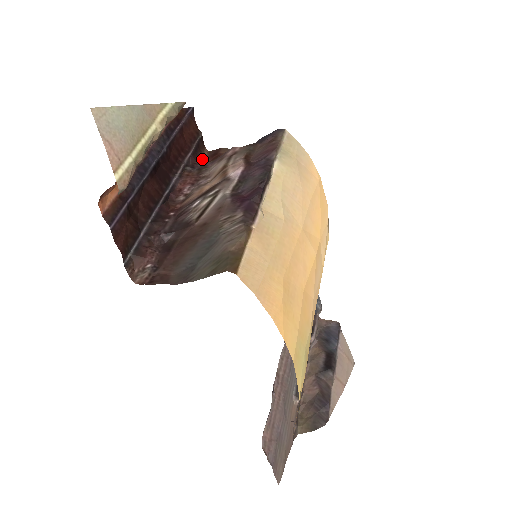
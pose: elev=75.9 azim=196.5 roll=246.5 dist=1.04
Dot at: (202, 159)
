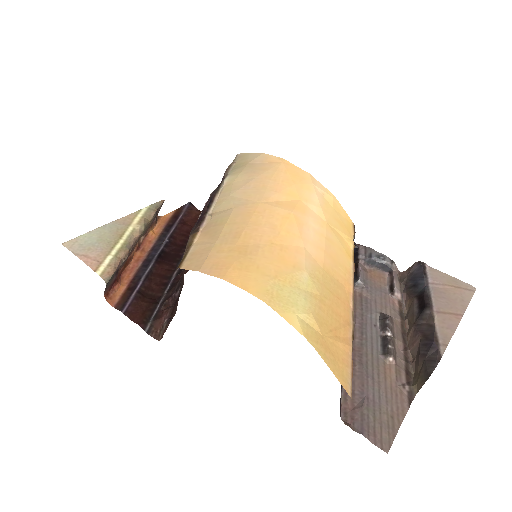
Dot at: occluded
